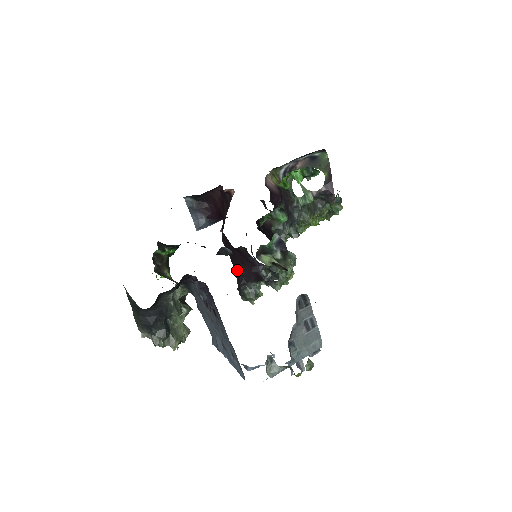
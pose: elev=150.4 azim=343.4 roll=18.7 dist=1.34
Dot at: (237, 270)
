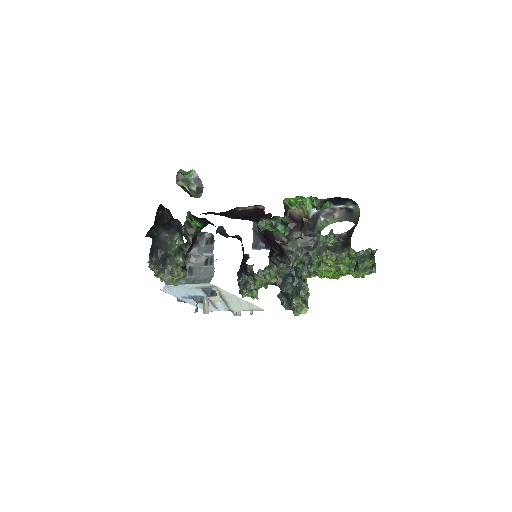
Dot at: occluded
